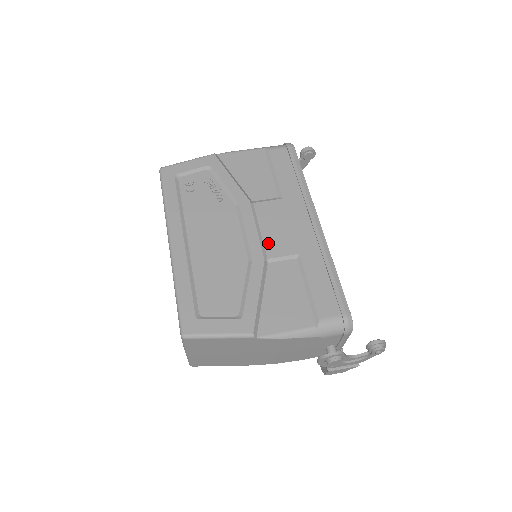
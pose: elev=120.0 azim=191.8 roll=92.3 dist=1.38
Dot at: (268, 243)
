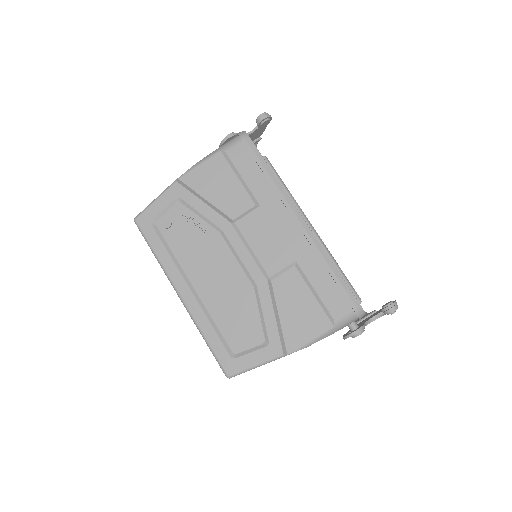
Dot at: (264, 261)
